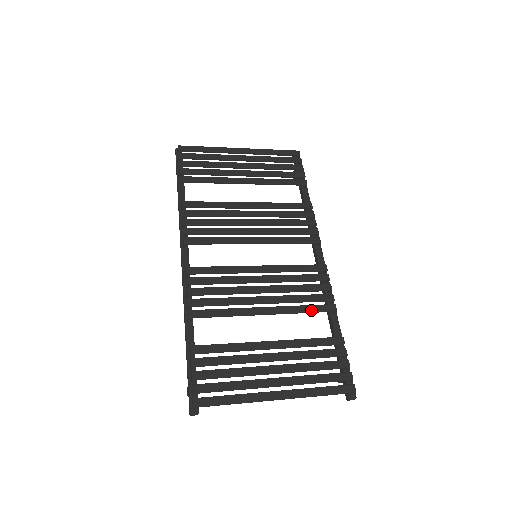
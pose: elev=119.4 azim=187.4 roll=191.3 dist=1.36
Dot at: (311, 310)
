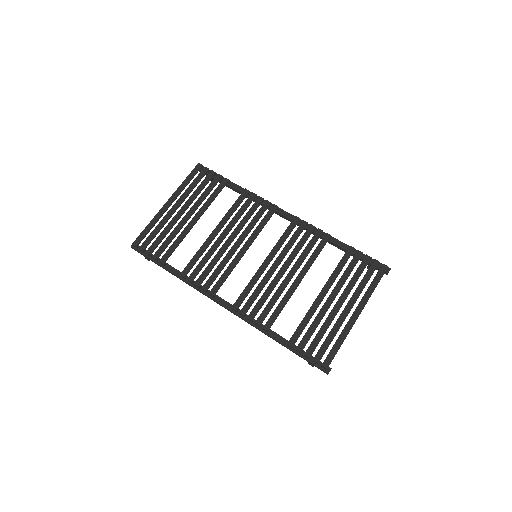
Dot at: (319, 251)
